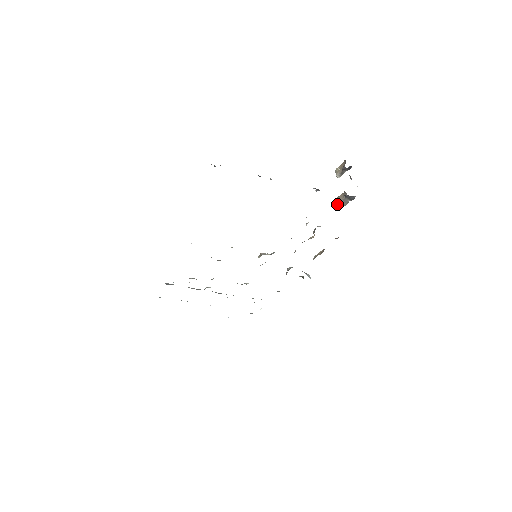
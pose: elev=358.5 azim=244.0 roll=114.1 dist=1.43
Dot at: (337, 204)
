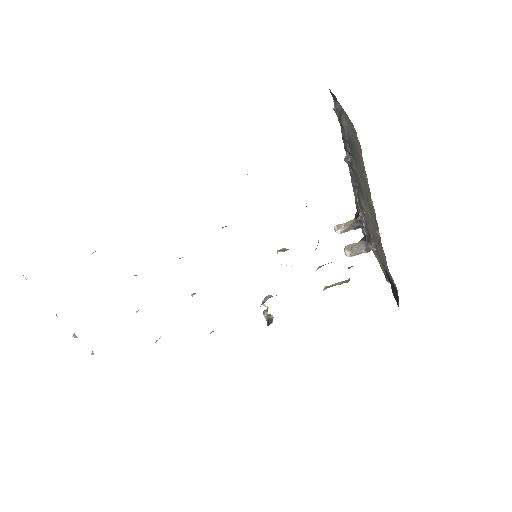
Dot at: (347, 251)
